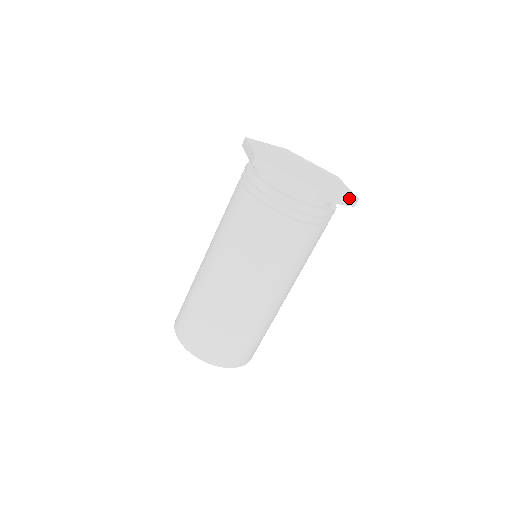
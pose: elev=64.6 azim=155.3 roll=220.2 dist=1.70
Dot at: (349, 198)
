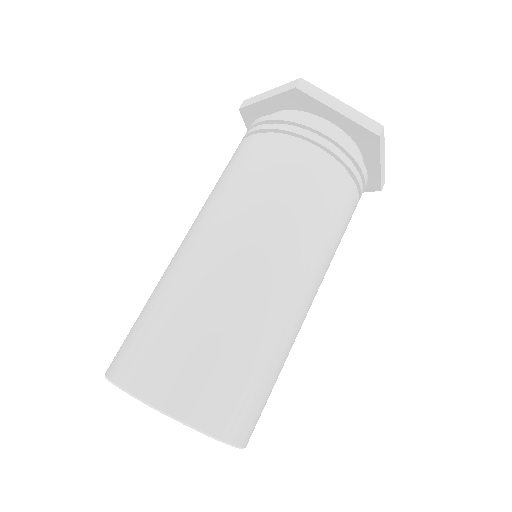
Dot at: (384, 171)
